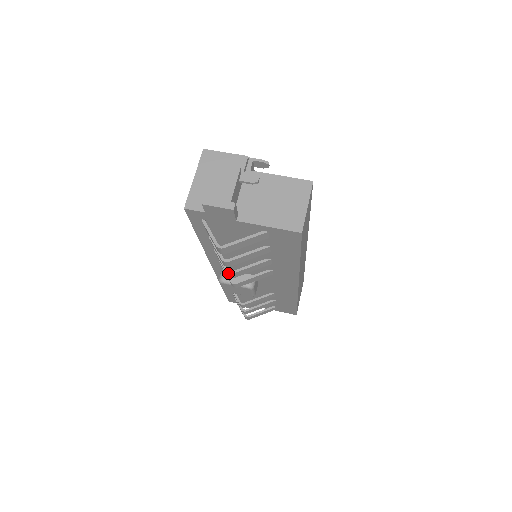
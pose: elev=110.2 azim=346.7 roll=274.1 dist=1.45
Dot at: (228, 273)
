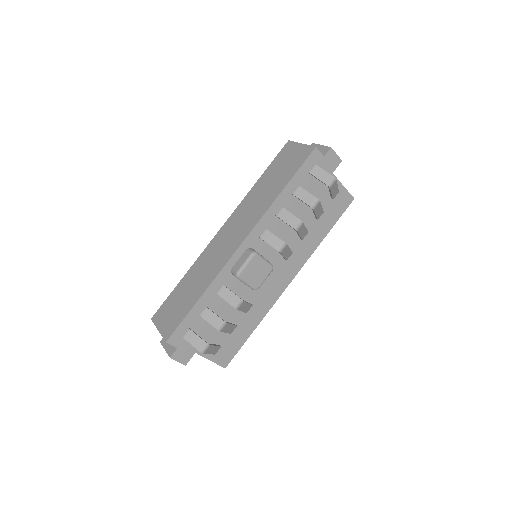
Dot at: (301, 221)
